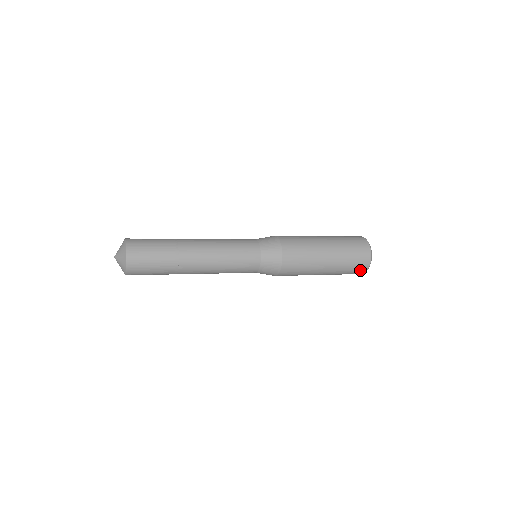
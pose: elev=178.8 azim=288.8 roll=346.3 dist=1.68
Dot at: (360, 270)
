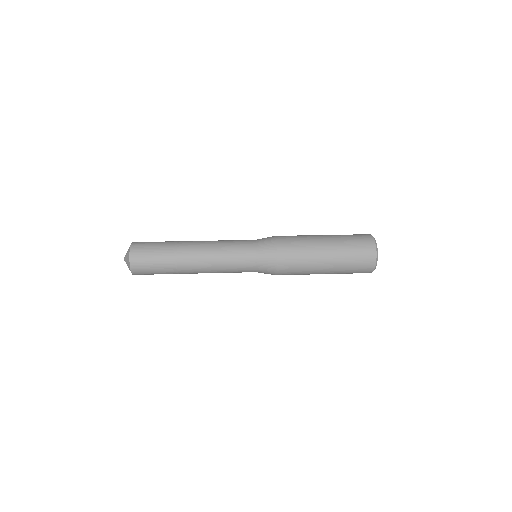
Dot at: occluded
